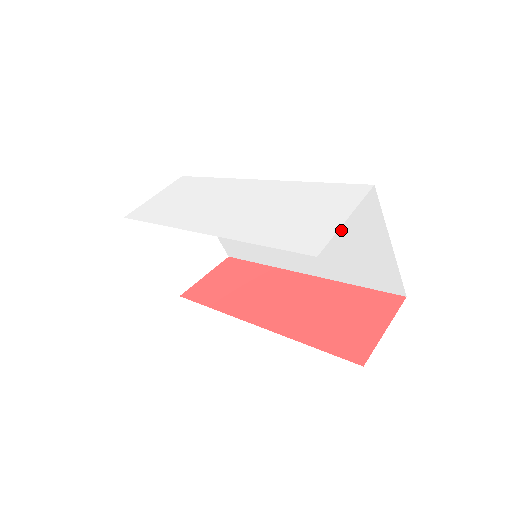
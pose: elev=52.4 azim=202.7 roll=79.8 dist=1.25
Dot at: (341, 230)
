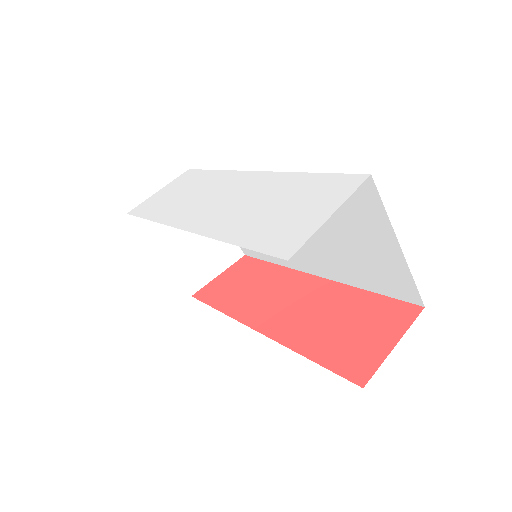
Dot at: (345, 228)
